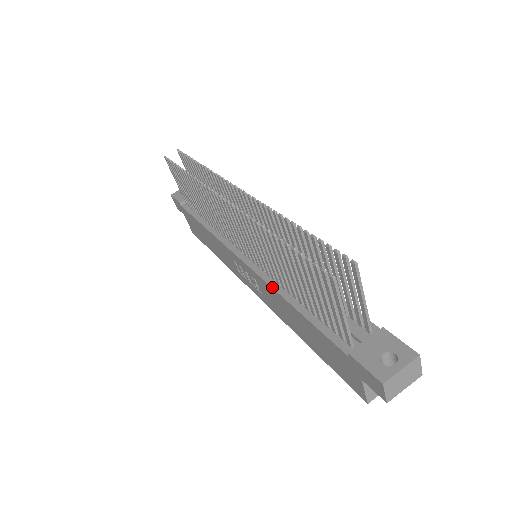
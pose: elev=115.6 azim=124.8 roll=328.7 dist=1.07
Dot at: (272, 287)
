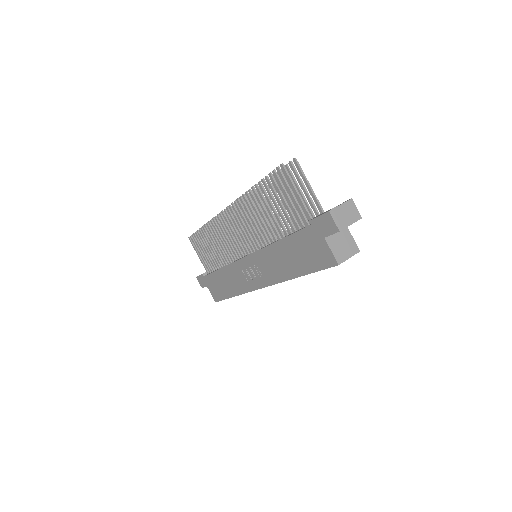
Dot at: (265, 247)
